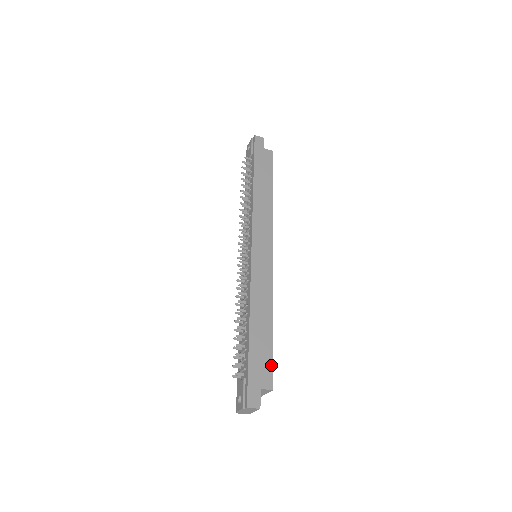
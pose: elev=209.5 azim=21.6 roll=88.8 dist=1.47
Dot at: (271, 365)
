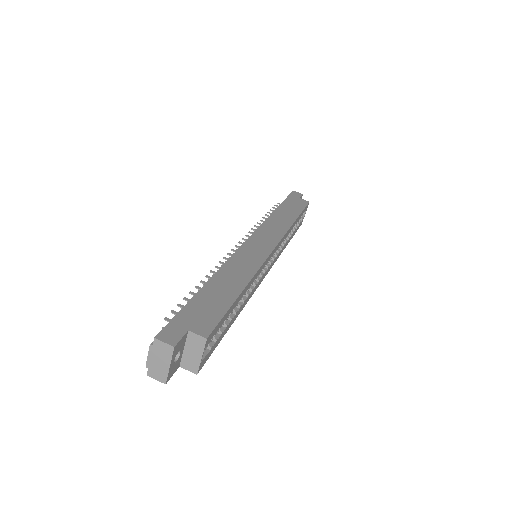
Dot at: (219, 317)
